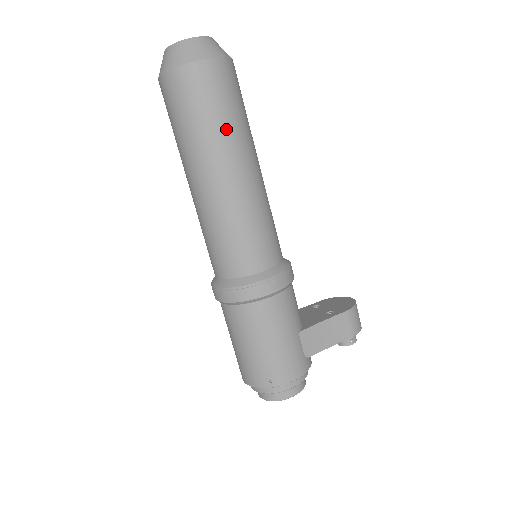
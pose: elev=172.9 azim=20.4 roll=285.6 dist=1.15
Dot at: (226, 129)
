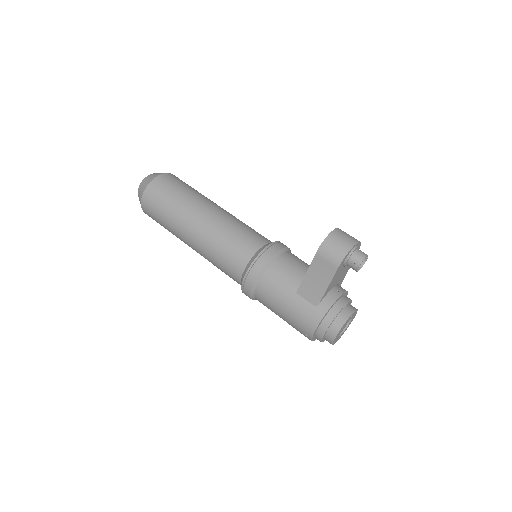
Dot at: (170, 220)
